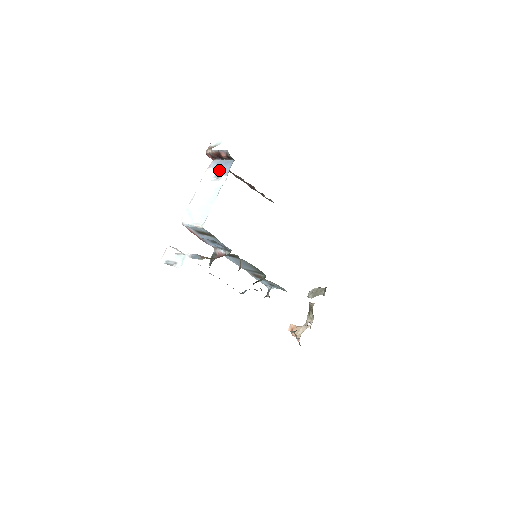
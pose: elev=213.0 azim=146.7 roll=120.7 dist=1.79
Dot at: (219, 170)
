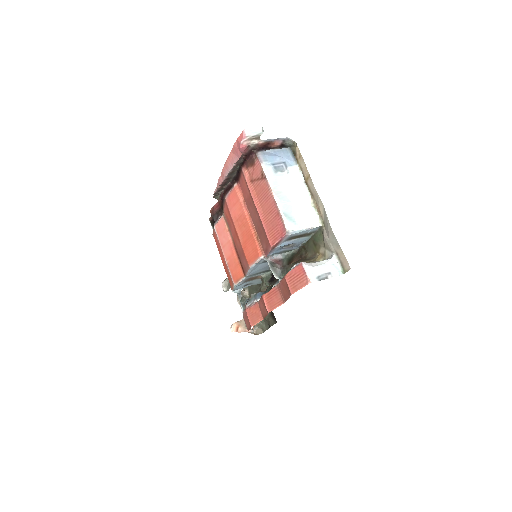
Dot at: (276, 162)
